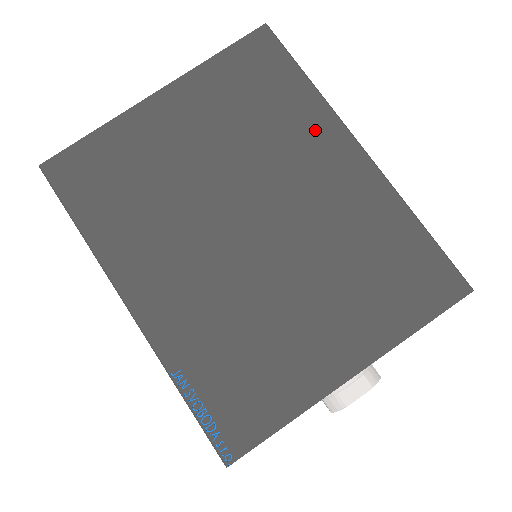
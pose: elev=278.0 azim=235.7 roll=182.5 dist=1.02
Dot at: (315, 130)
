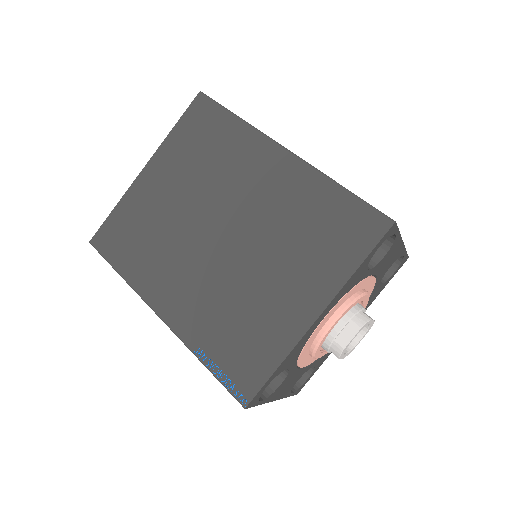
Dot at: (249, 149)
